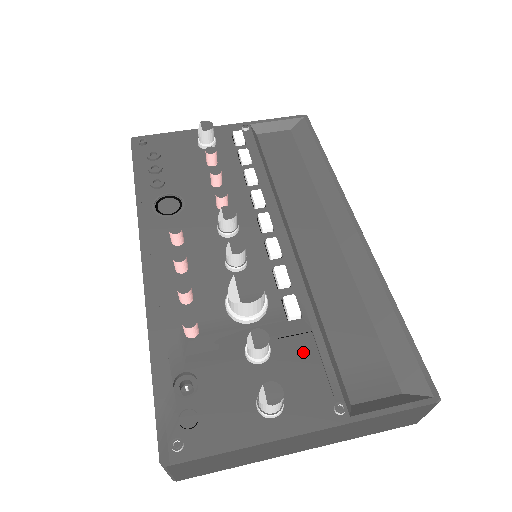
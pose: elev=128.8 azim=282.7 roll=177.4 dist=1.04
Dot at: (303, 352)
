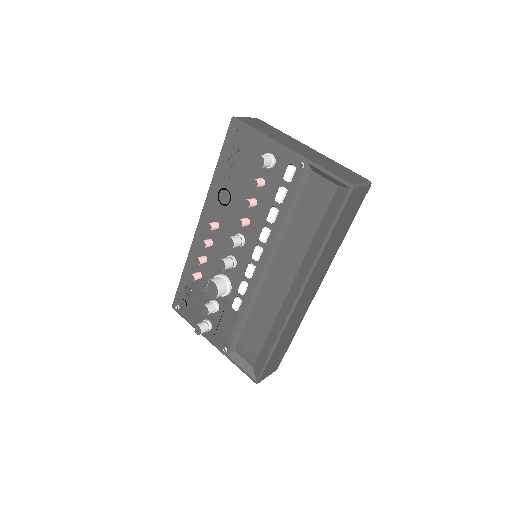
Dot at: (229, 322)
